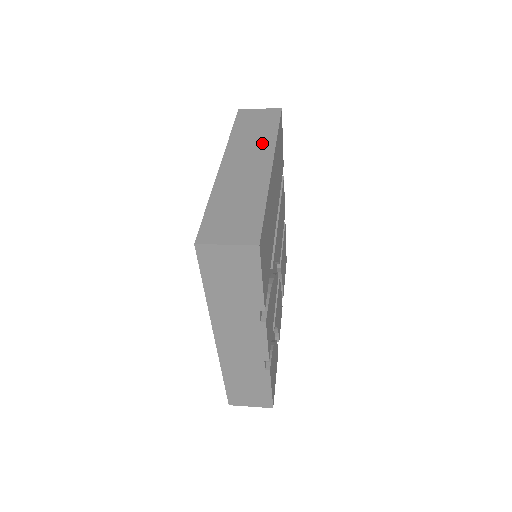
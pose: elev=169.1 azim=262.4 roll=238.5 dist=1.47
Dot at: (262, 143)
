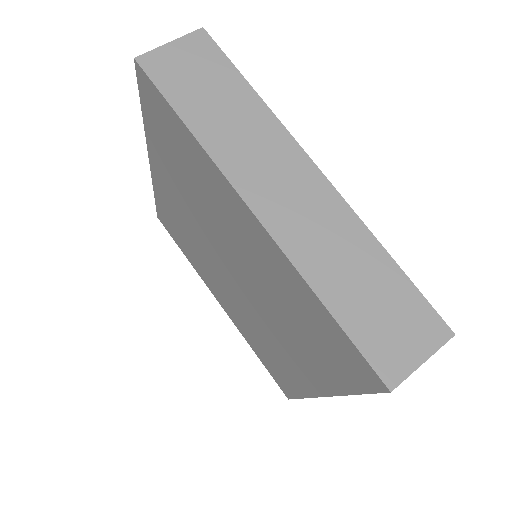
Dot at: (262, 132)
